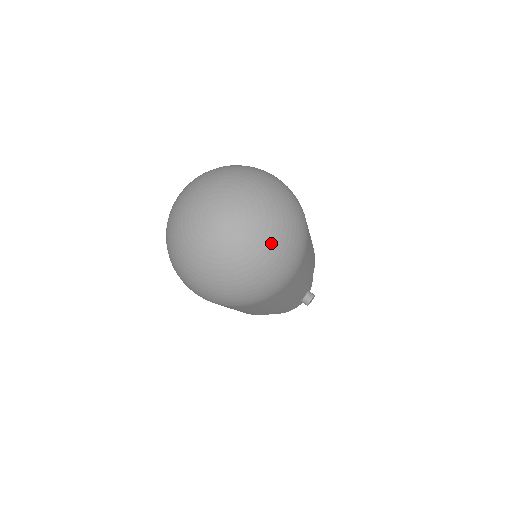
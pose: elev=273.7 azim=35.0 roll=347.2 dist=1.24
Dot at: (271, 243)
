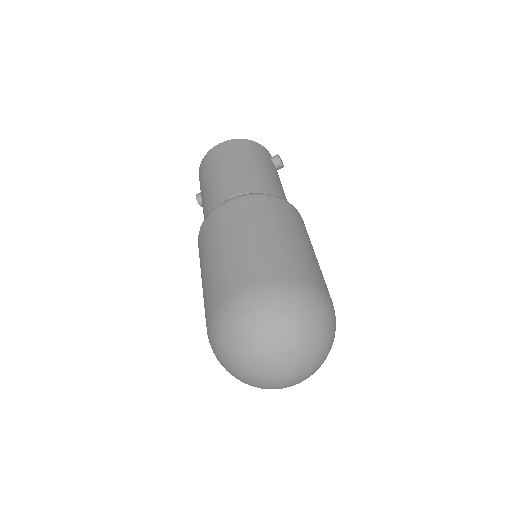
Dot at: (319, 344)
